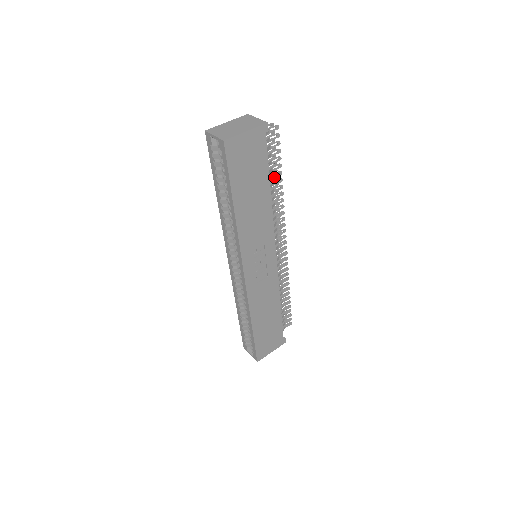
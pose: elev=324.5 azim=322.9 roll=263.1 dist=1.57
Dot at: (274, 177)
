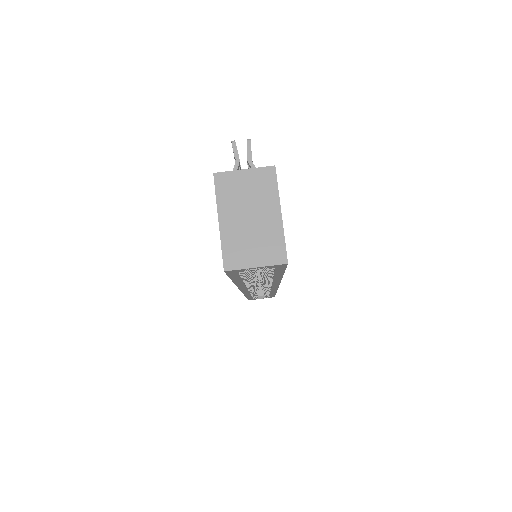
Dot at: occluded
